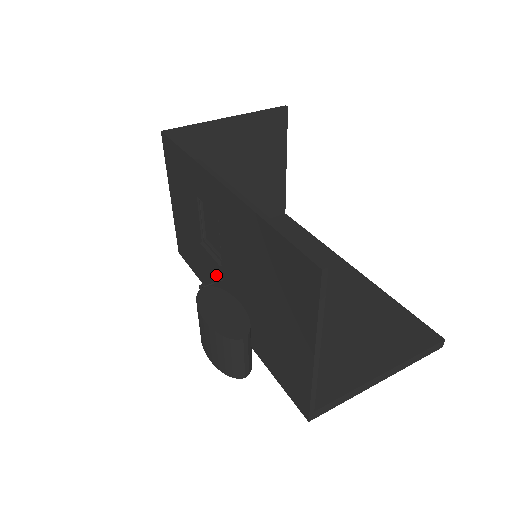
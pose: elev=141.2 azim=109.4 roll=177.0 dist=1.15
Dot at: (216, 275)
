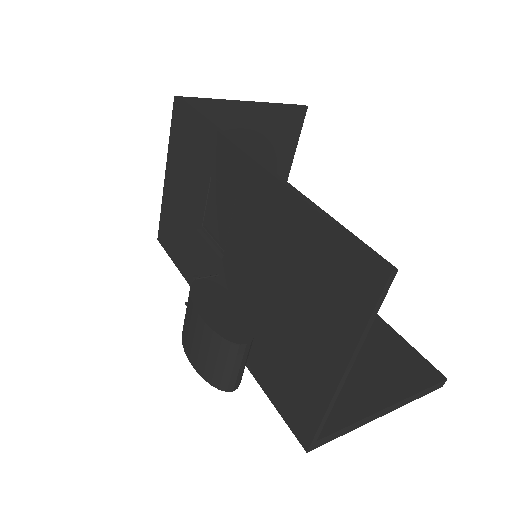
Dot at: (210, 269)
